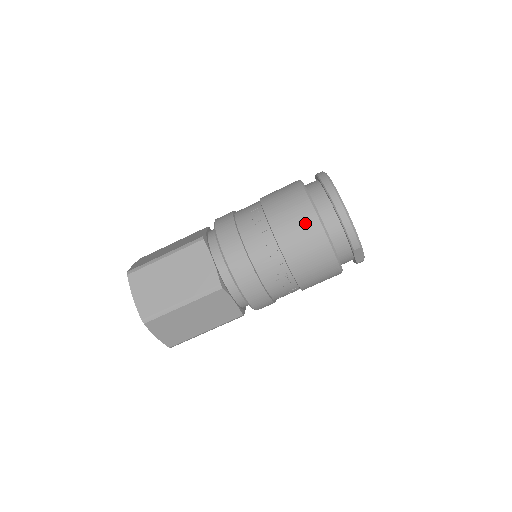
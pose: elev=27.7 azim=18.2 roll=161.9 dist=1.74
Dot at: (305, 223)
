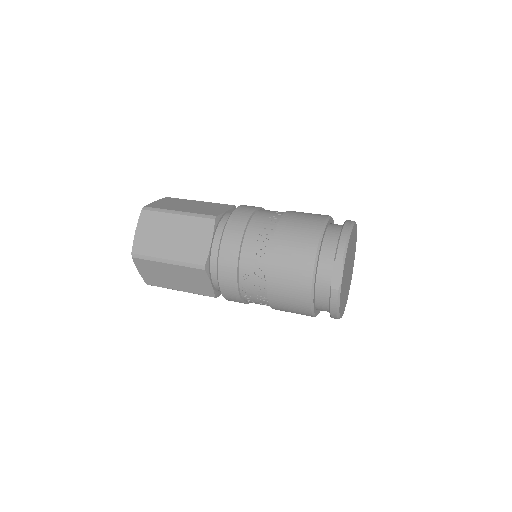
Dot at: (313, 217)
